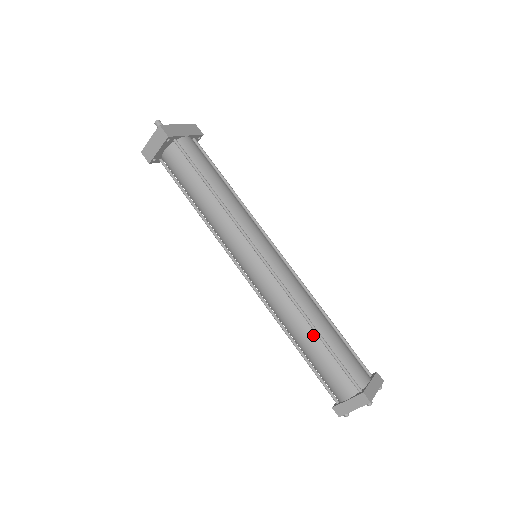
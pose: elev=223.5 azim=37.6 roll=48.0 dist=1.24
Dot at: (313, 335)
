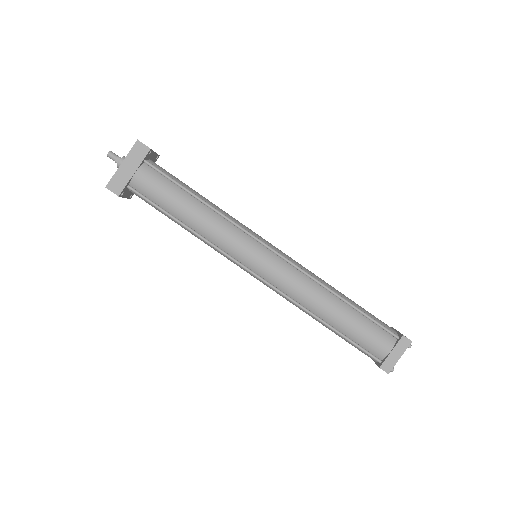
Dot at: (325, 324)
